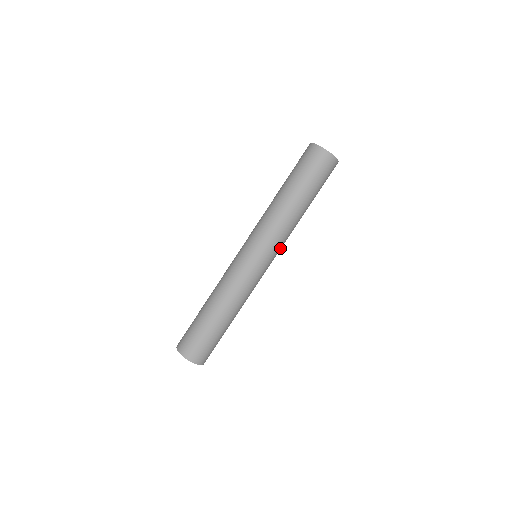
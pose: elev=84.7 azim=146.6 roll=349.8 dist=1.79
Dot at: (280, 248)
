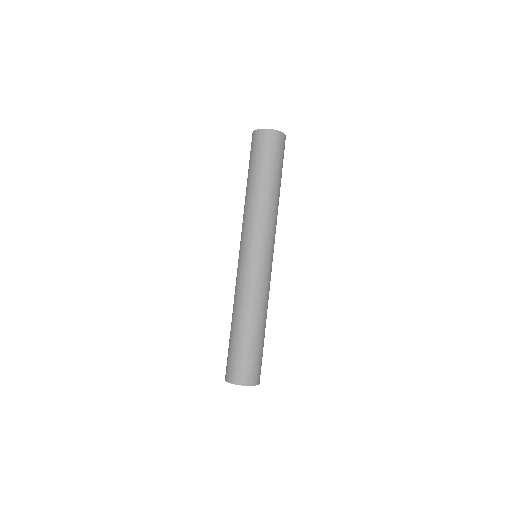
Dot at: occluded
